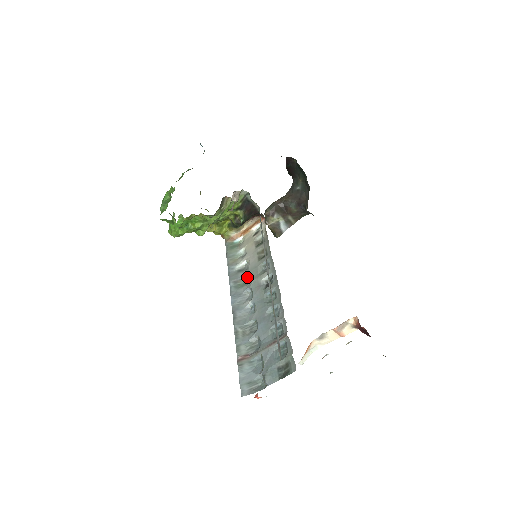
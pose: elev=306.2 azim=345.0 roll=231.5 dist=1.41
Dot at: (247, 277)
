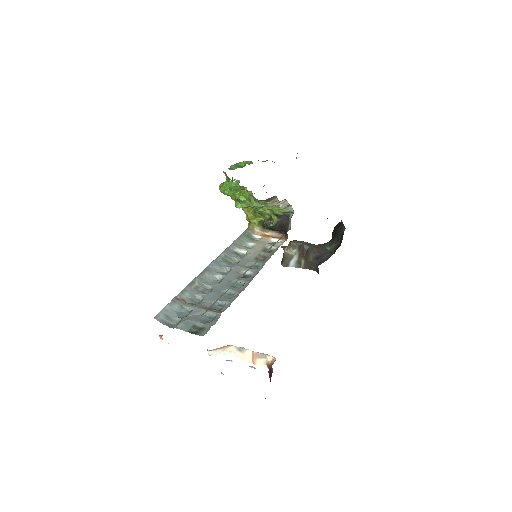
Dot at: (236, 261)
